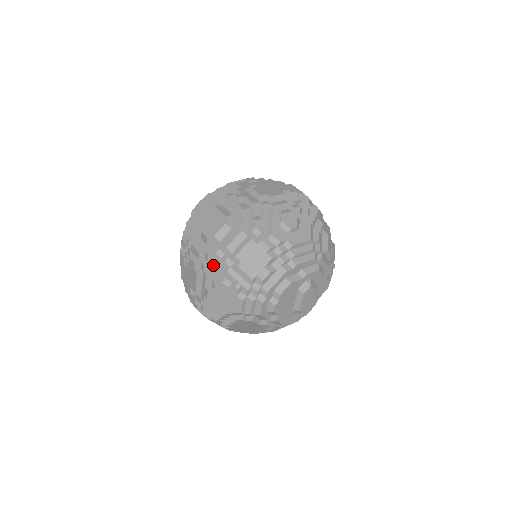
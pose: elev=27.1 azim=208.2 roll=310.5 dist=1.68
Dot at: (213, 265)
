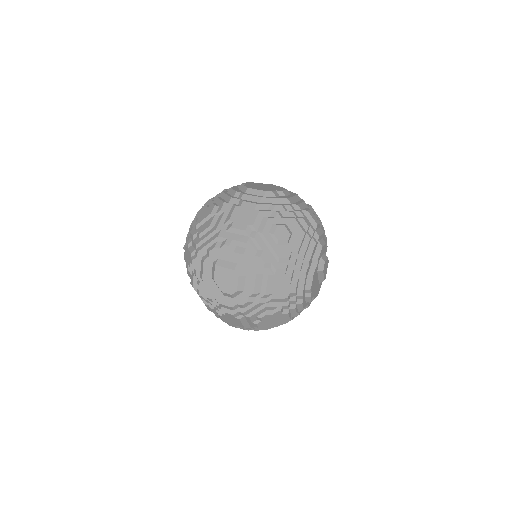
Dot at: (251, 309)
